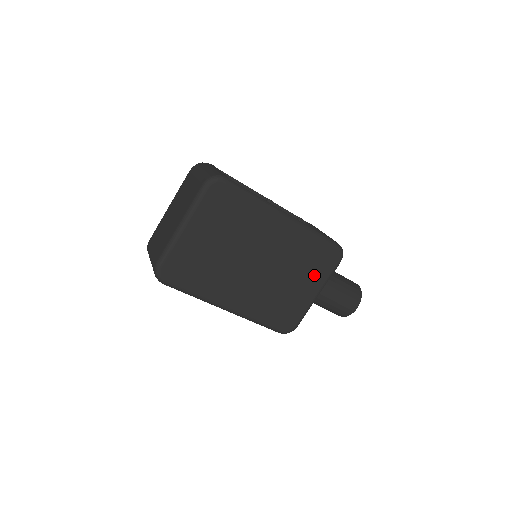
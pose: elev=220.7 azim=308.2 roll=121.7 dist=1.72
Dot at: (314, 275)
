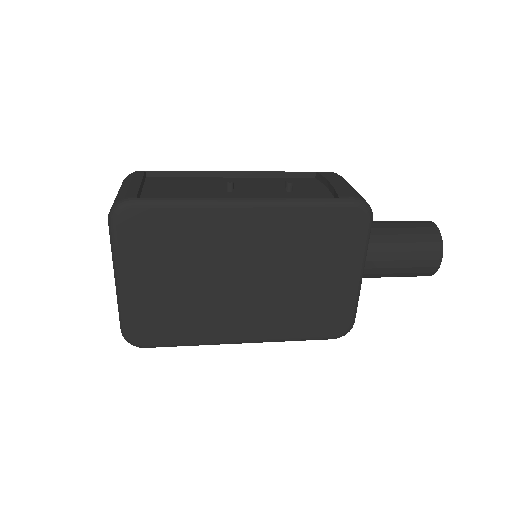
Dot at: (338, 255)
